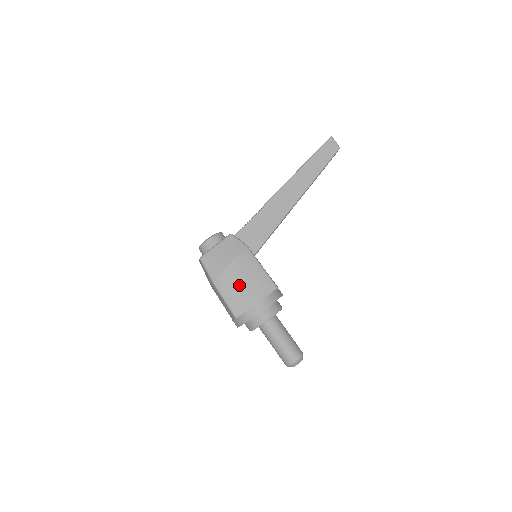
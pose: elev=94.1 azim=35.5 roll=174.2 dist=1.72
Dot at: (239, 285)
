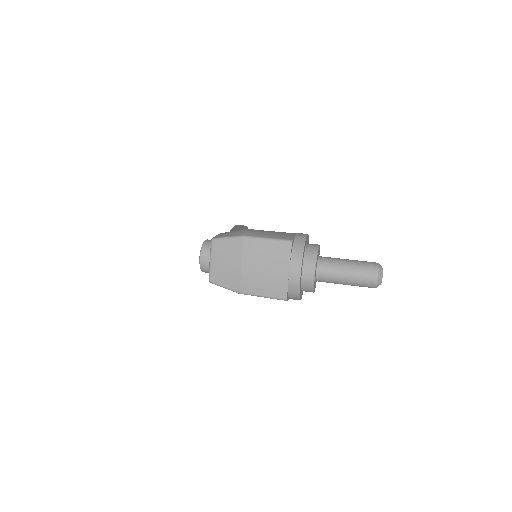
Dot at: (268, 232)
